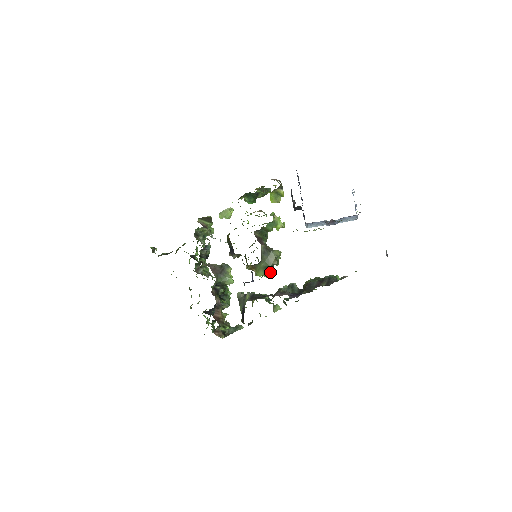
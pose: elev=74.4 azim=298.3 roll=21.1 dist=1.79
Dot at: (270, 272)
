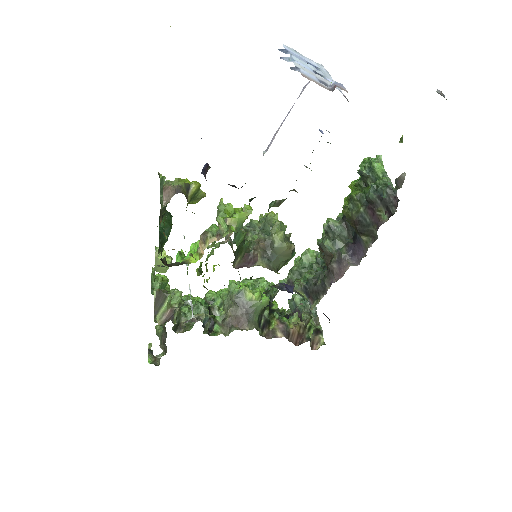
Dot at: (293, 252)
